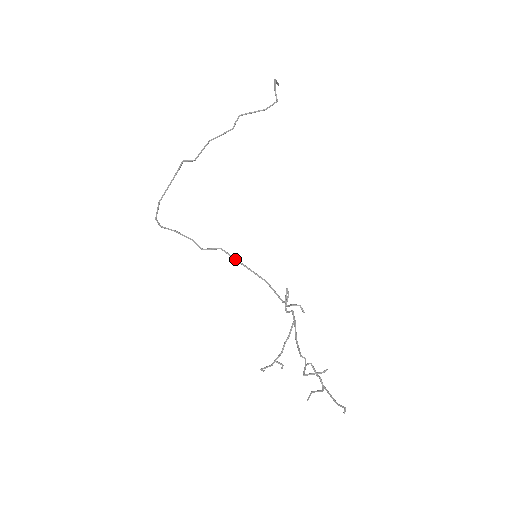
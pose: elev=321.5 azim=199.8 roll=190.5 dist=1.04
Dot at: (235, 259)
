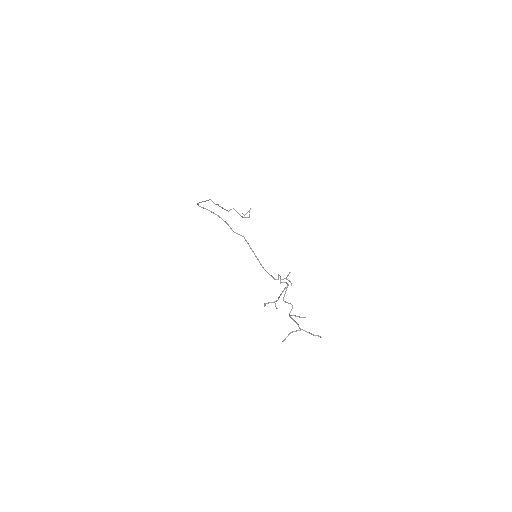
Dot at: (250, 247)
